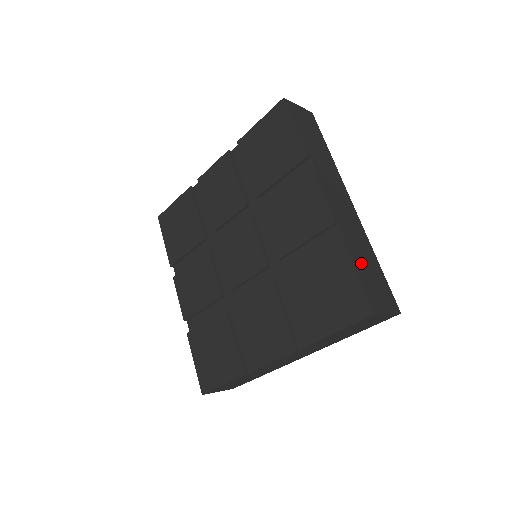
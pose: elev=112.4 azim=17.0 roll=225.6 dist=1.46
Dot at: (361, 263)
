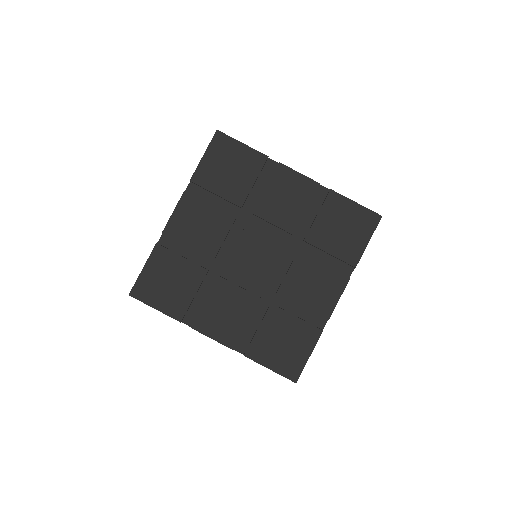
Dot at: occluded
